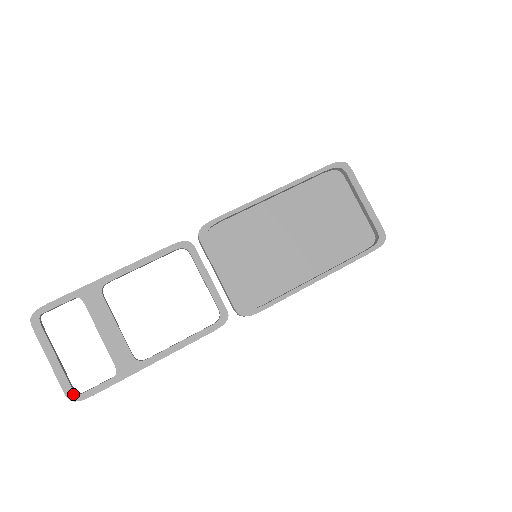
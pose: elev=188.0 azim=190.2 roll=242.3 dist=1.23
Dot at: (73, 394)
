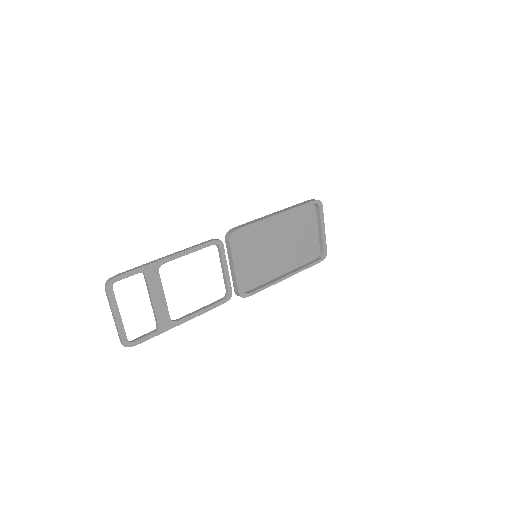
Dot at: (127, 342)
